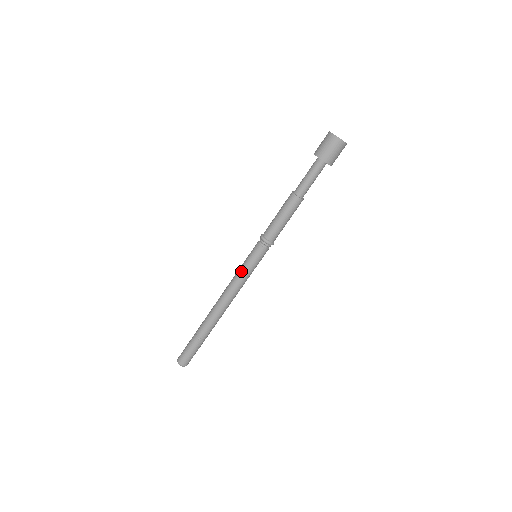
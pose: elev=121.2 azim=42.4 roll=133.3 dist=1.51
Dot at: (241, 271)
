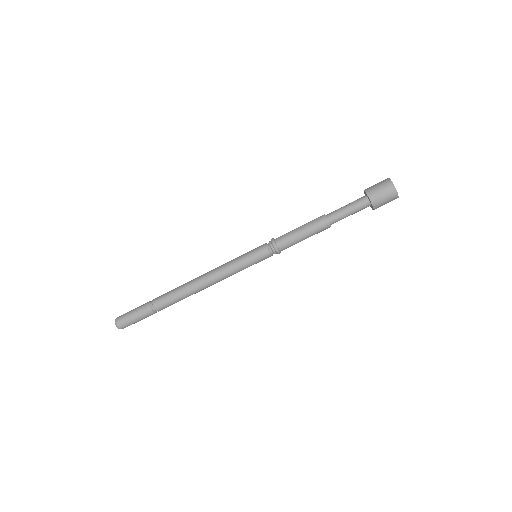
Dot at: (236, 267)
